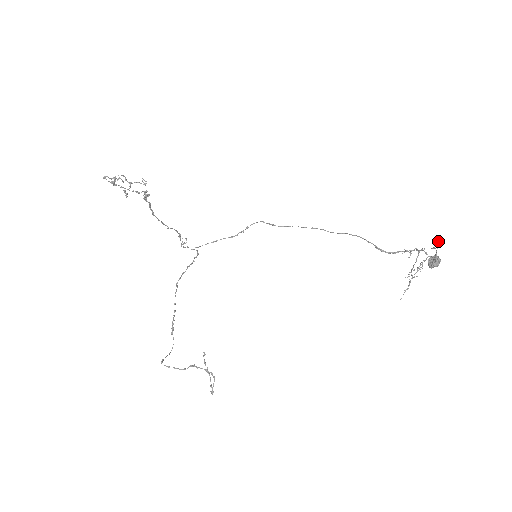
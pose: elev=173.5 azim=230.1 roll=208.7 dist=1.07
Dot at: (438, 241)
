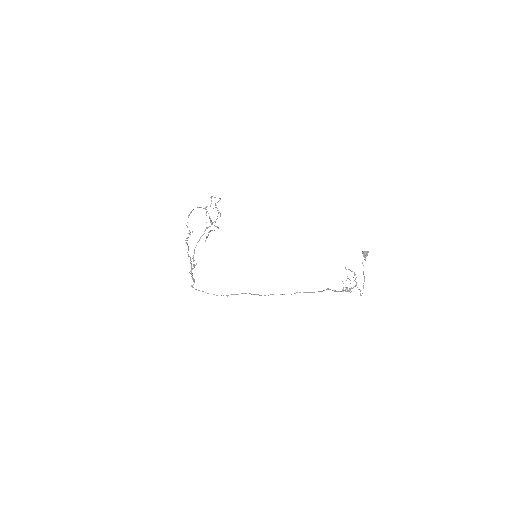
Dot at: (364, 276)
